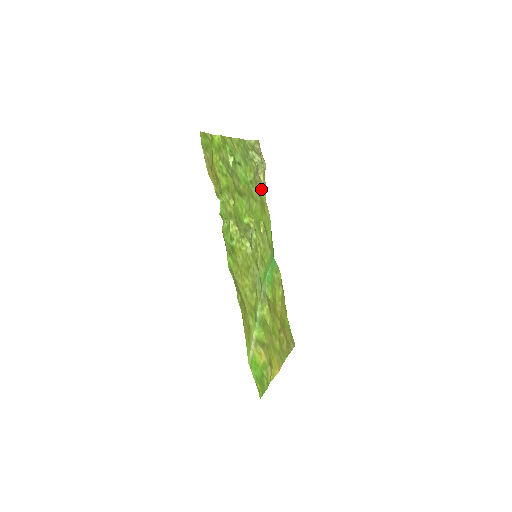
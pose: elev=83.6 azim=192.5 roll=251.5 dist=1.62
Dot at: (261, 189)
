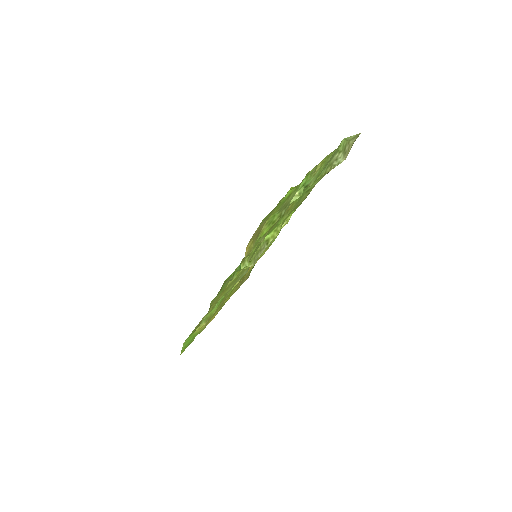
Dot at: occluded
